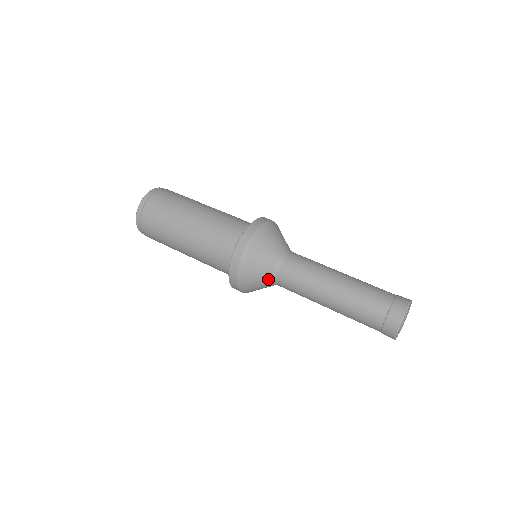
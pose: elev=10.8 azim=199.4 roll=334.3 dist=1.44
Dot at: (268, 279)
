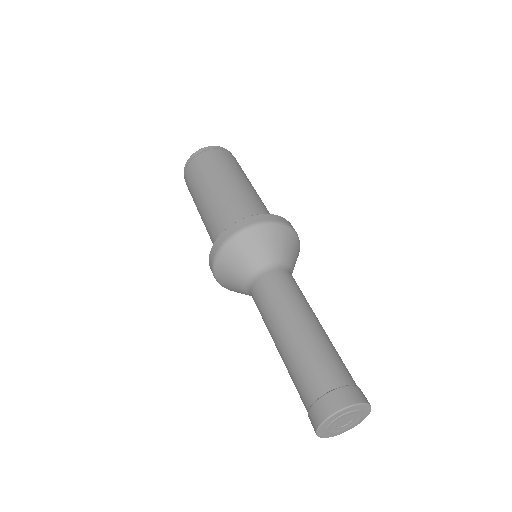
Dot at: (243, 288)
